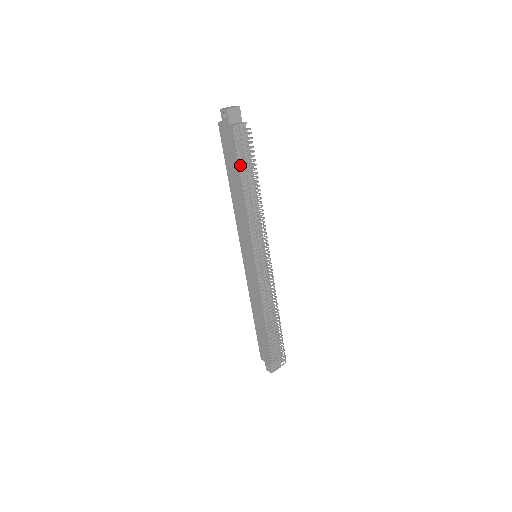
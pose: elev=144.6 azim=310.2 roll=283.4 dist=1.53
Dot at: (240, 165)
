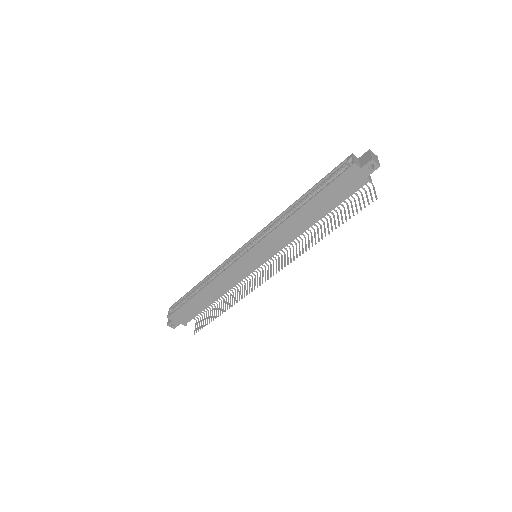
Dot at: occluded
